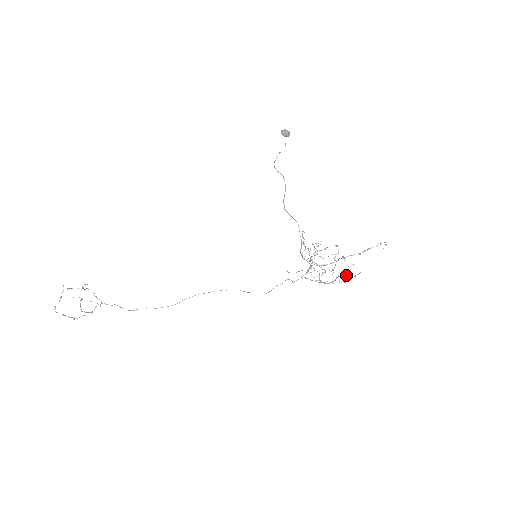
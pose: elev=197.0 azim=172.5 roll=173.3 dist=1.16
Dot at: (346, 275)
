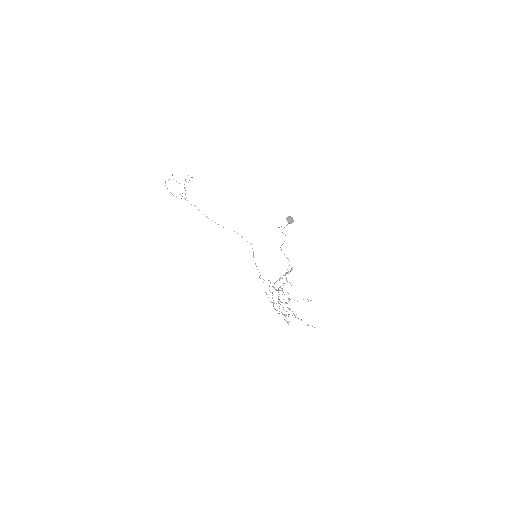
Dot at: (285, 316)
